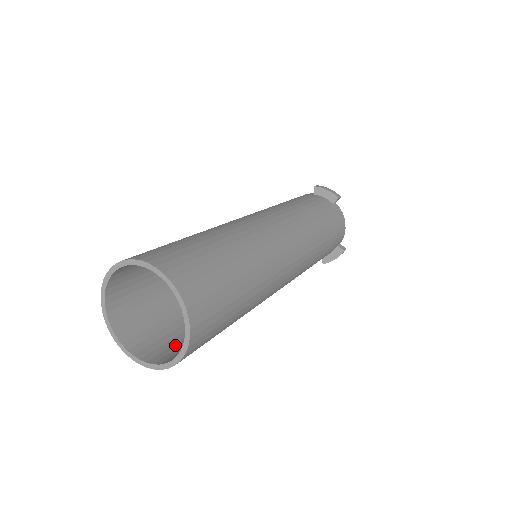
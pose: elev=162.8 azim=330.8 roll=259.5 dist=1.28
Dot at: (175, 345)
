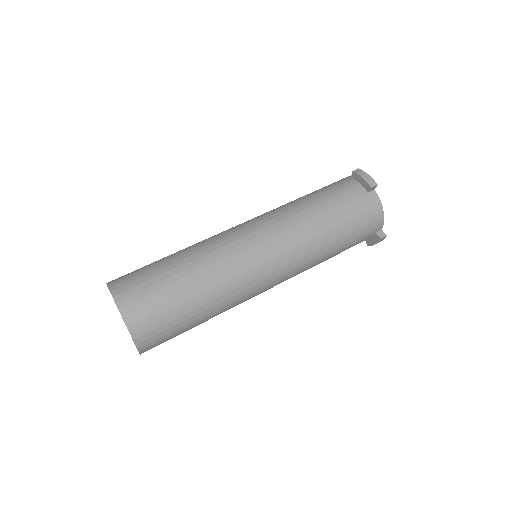
Dot at: occluded
